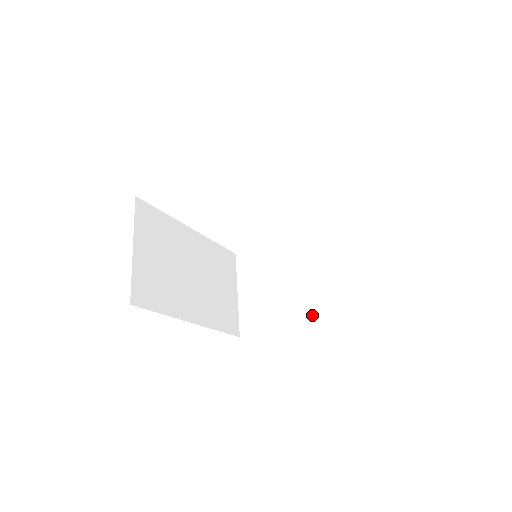
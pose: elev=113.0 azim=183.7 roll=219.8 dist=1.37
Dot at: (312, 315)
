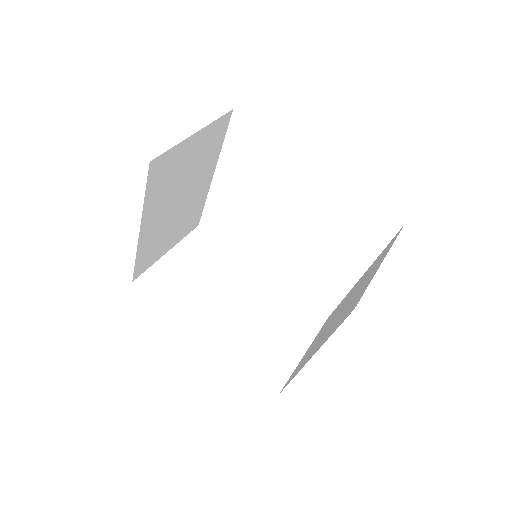
Dot at: (323, 342)
